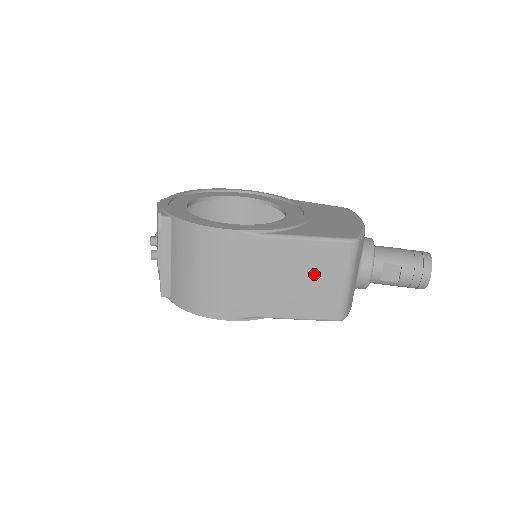
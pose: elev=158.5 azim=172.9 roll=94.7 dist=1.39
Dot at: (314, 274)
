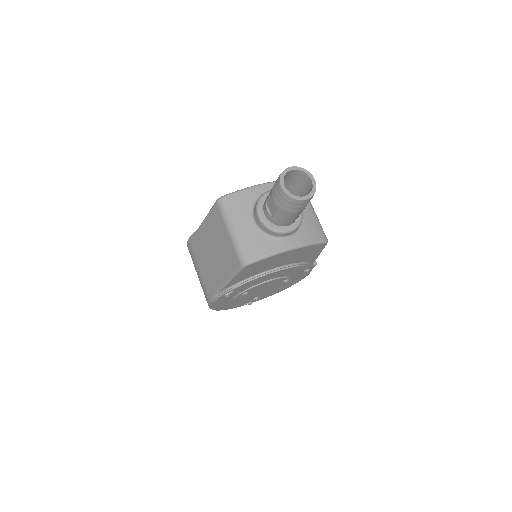
Dot at: (217, 239)
